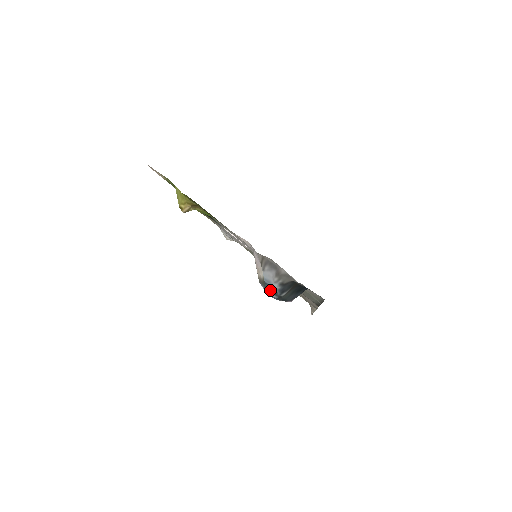
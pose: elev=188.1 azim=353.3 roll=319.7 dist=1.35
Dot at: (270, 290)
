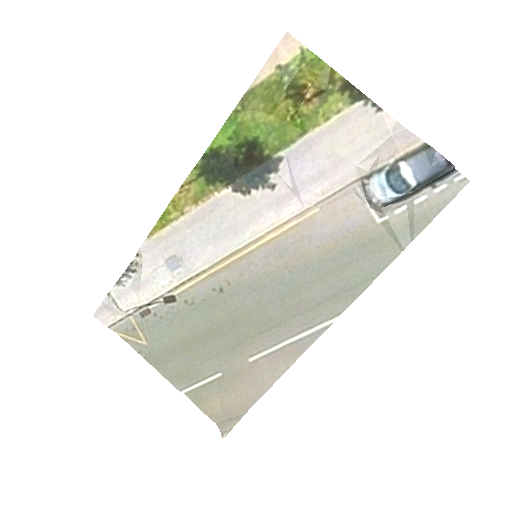
Dot at: (401, 183)
